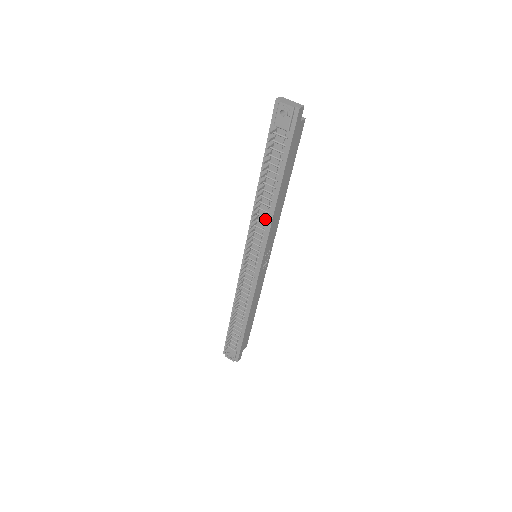
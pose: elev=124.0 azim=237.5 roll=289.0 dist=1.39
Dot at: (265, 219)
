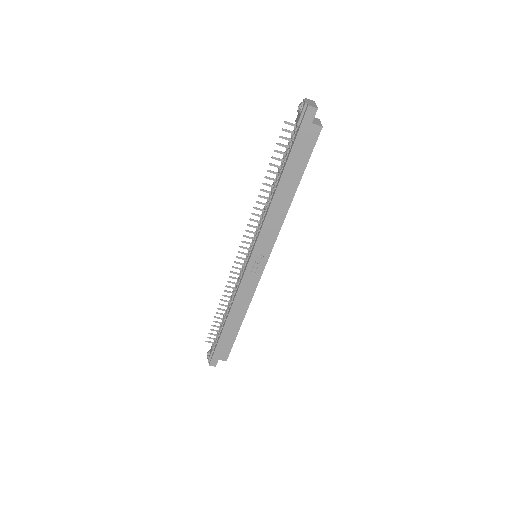
Dot at: (265, 213)
